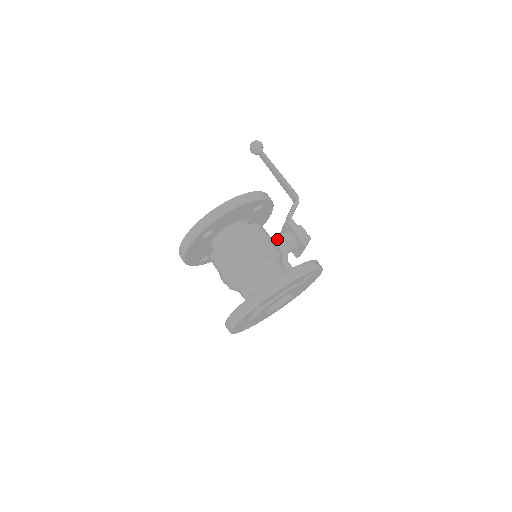
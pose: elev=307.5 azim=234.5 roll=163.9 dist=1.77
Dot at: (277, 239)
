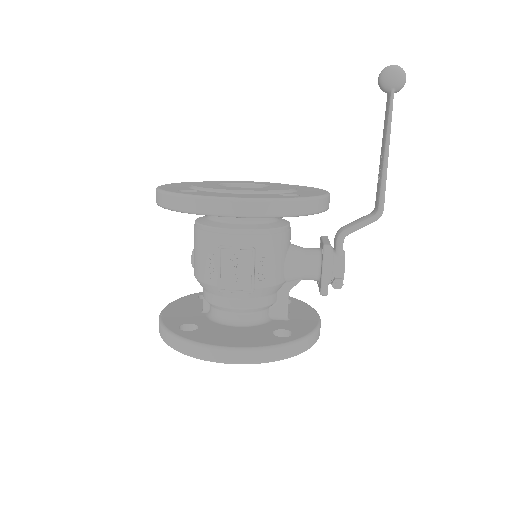
Dot at: (293, 260)
